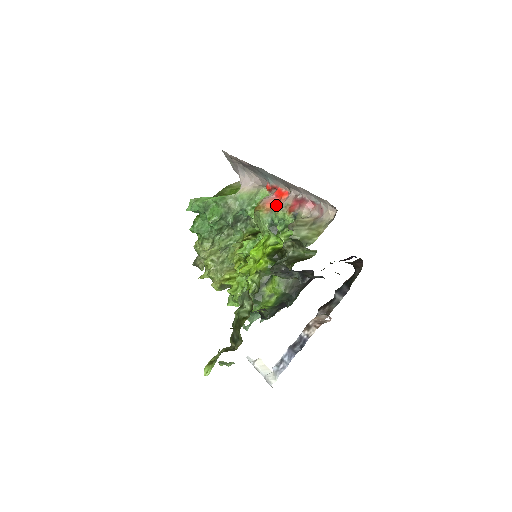
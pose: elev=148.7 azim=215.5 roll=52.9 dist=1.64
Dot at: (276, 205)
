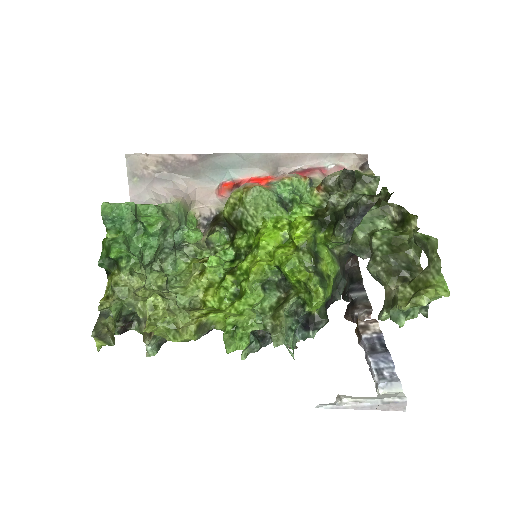
Dot at: (270, 184)
